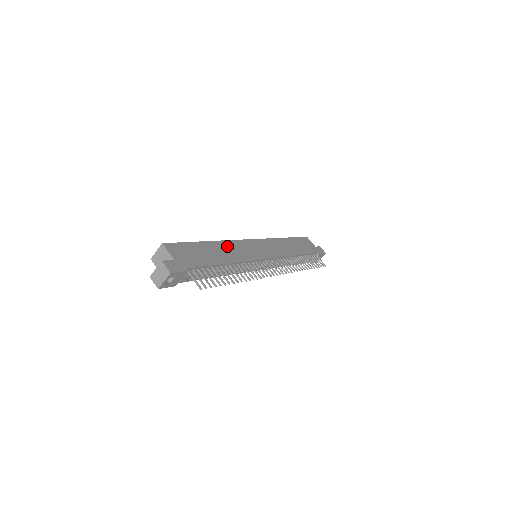
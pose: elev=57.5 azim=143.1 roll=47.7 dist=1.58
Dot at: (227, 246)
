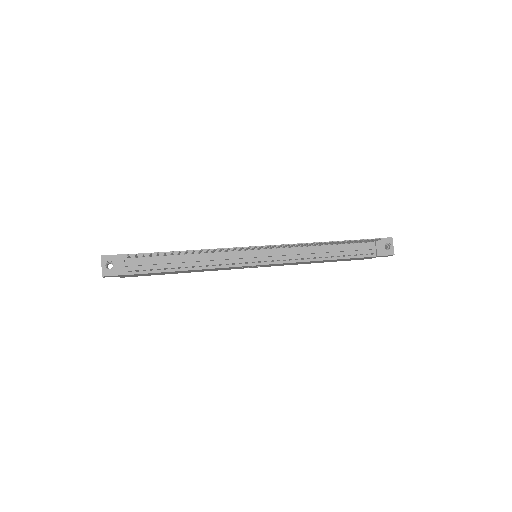
Dot at: occluded
